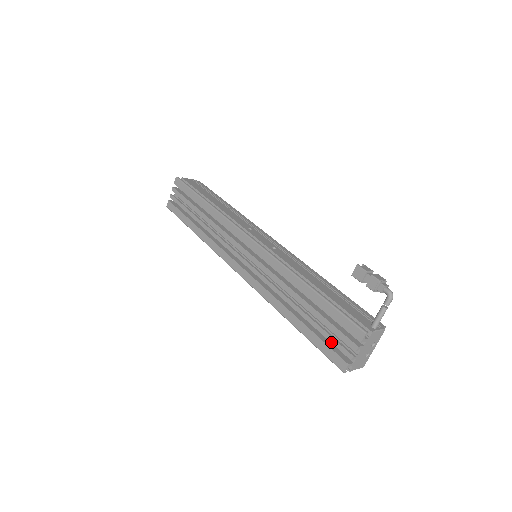
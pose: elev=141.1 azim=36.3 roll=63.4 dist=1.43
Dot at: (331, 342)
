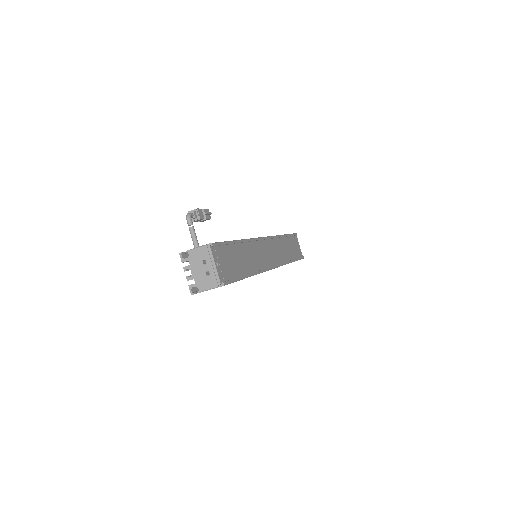
Dot at: occluded
